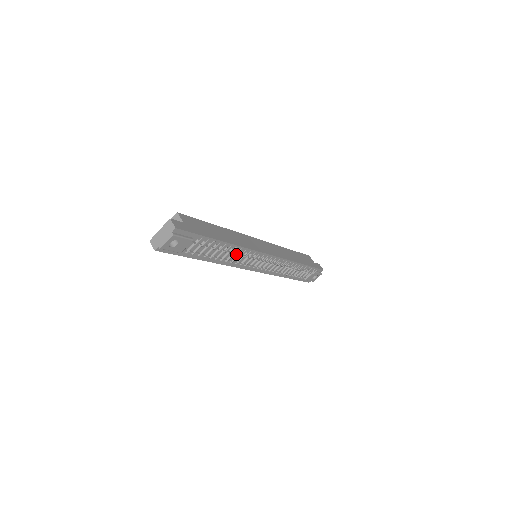
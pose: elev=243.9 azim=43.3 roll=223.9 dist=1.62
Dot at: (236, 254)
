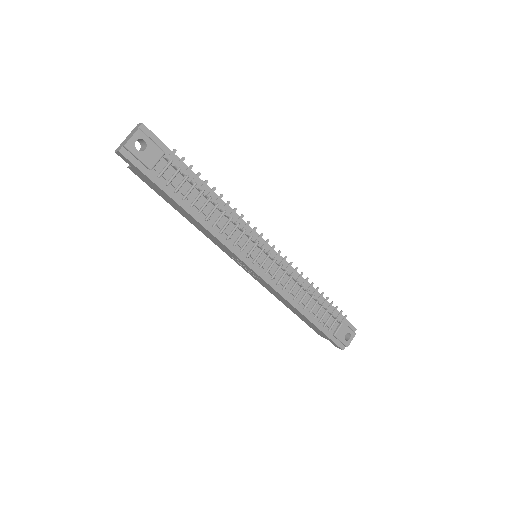
Dot at: (223, 209)
